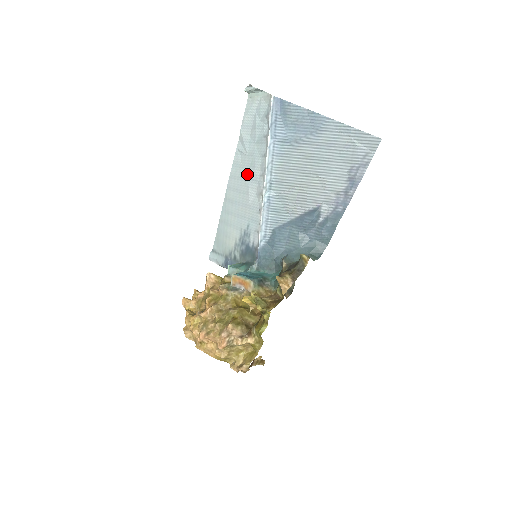
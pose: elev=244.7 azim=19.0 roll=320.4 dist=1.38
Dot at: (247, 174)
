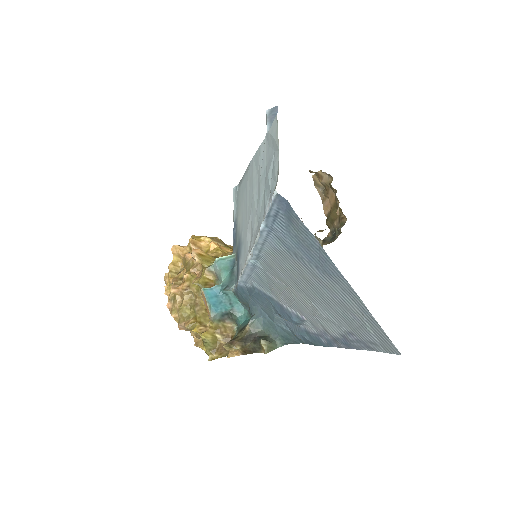
Dot at: (254, 200)
